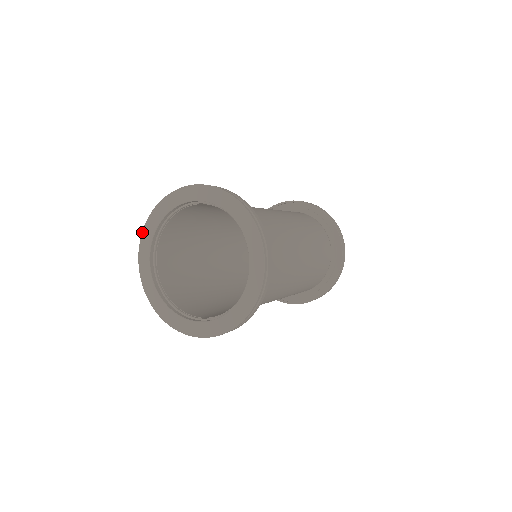
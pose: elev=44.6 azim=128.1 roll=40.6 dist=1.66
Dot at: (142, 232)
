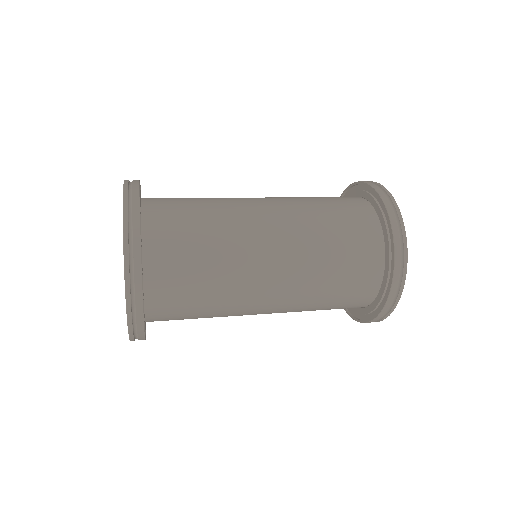
Dot at: occluded
